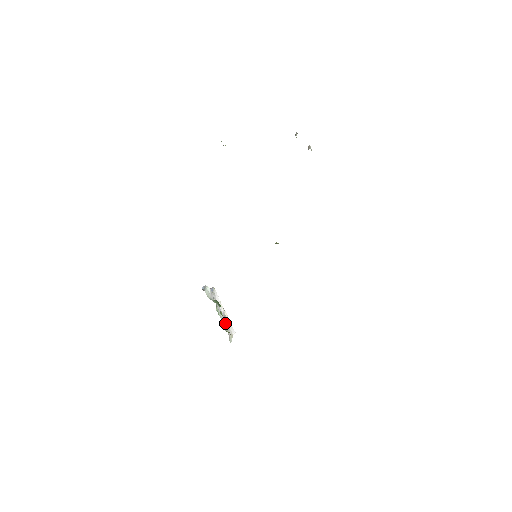
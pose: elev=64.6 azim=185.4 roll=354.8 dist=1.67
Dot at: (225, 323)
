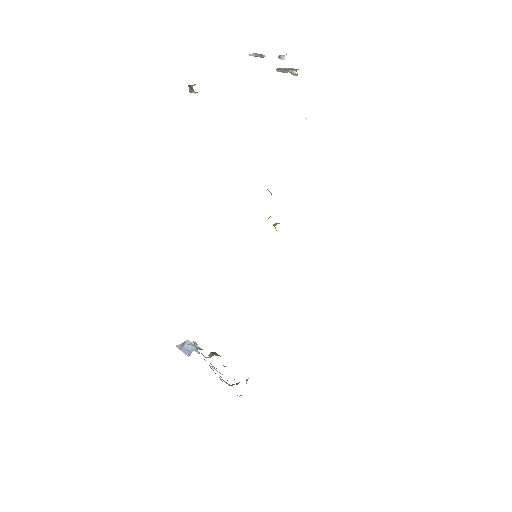
Dot at: occluded
